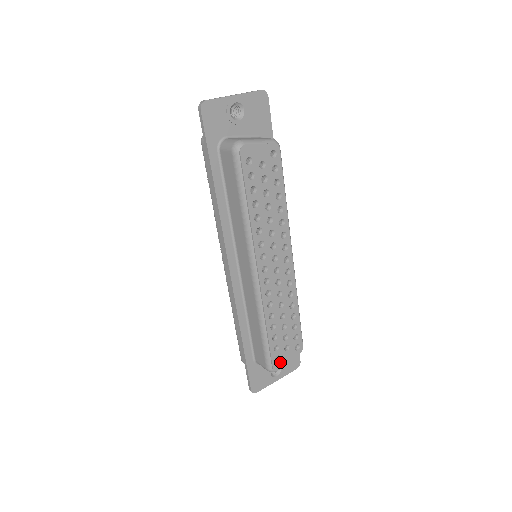
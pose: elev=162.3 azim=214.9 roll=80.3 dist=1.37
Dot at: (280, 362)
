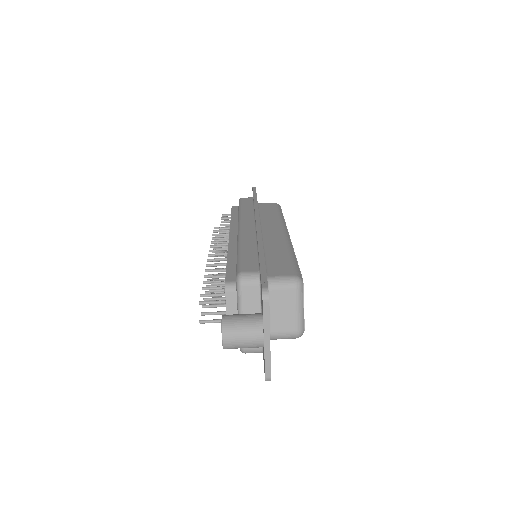
Dot at: occluded
